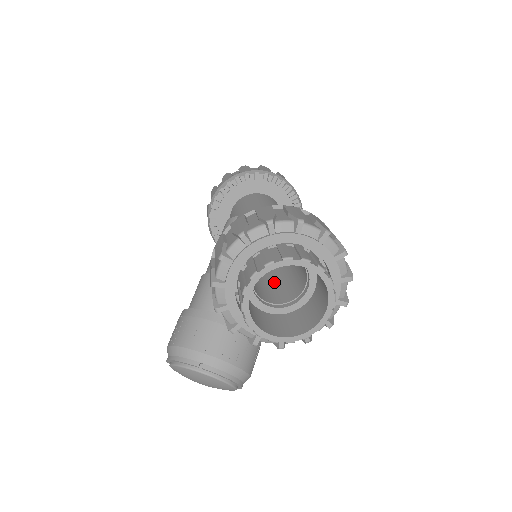
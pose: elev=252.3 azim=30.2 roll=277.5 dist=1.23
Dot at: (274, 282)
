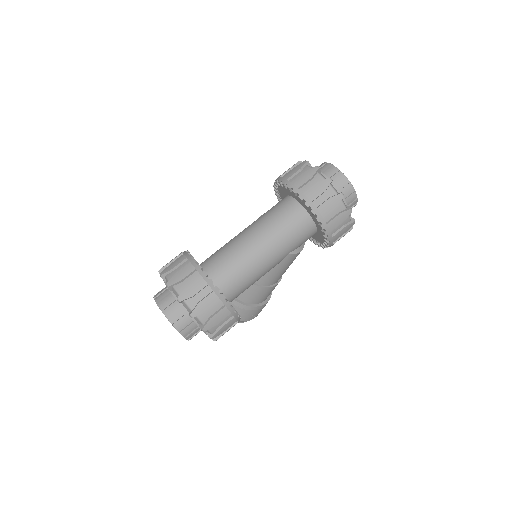
Dot at: occluded
